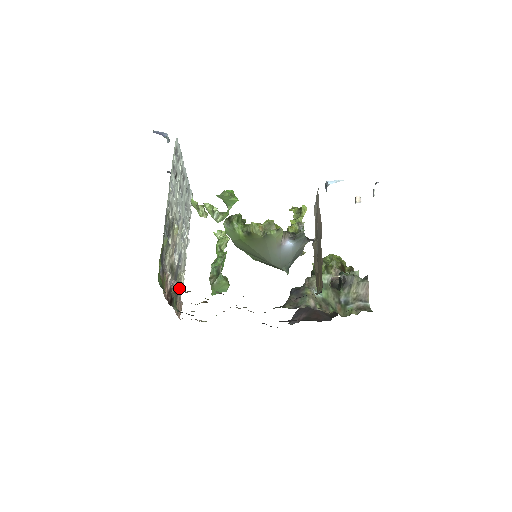
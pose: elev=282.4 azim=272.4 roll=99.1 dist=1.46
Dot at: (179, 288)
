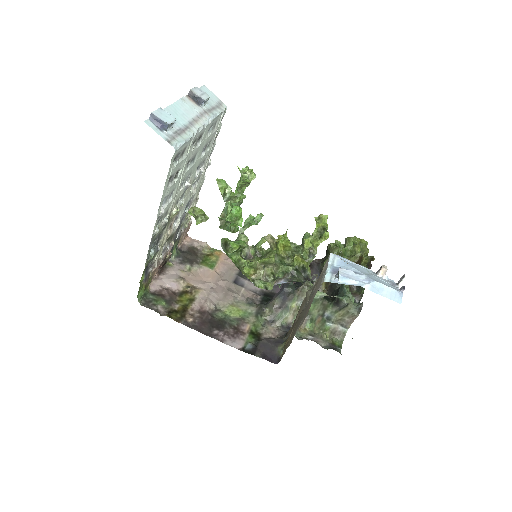
Dot at: (186, 222)
